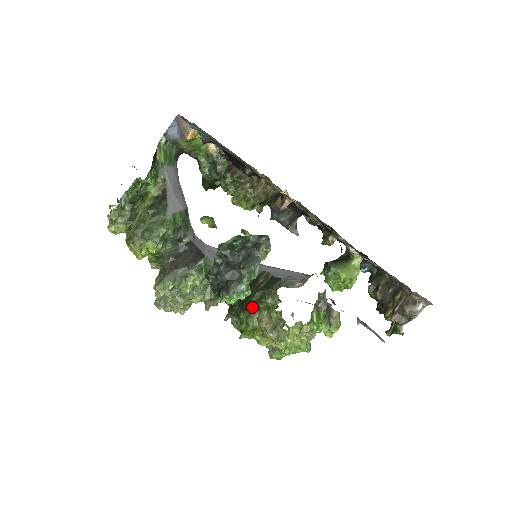
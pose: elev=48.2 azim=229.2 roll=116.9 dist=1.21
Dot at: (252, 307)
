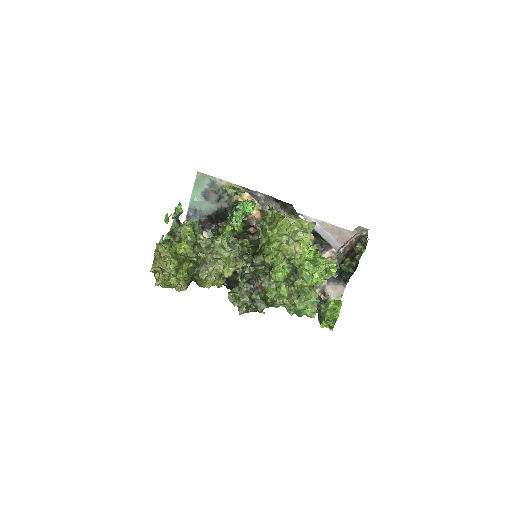
Dot at: occluded
